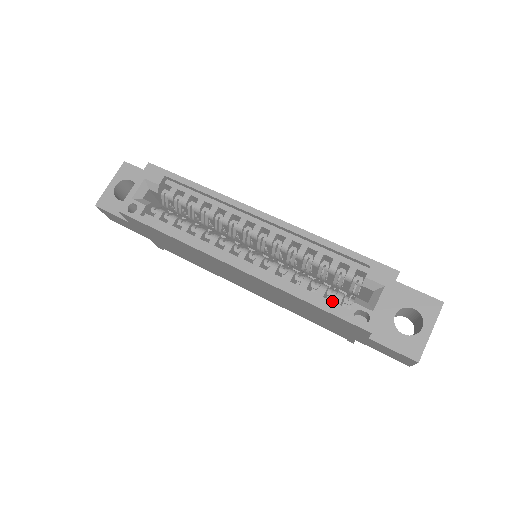
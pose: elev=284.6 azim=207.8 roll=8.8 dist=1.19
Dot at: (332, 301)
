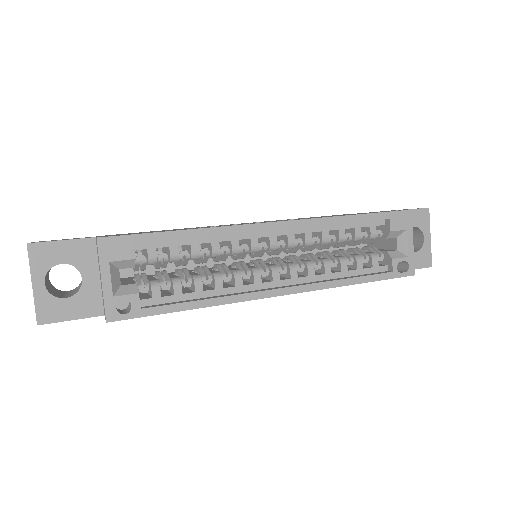
Dot at: (372, 267)
